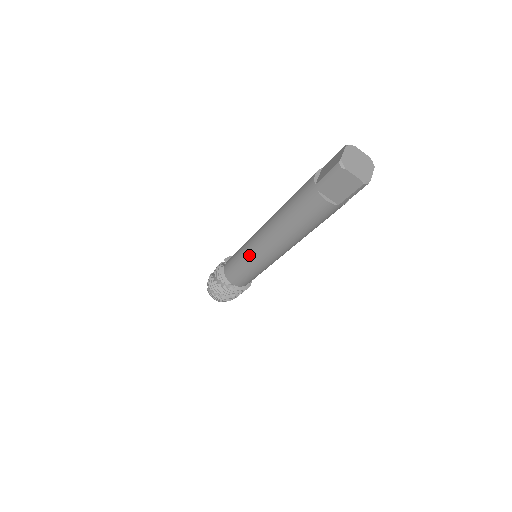
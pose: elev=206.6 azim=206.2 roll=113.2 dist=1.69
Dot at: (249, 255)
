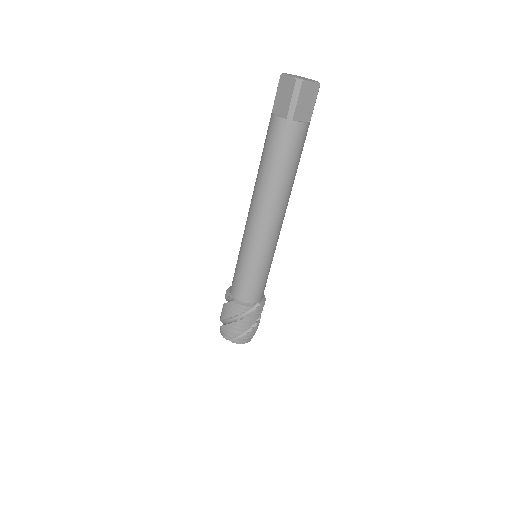
Dot at: (242, 239)
